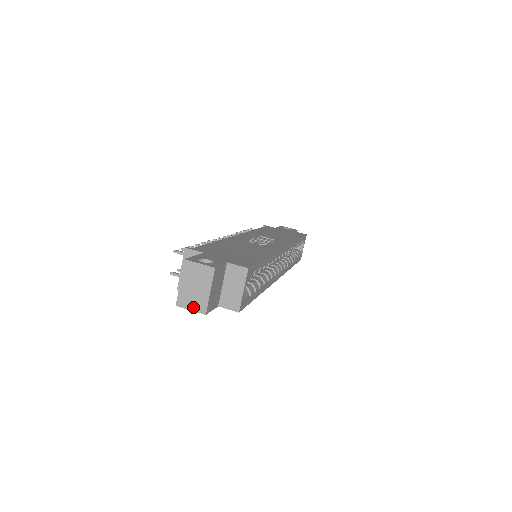
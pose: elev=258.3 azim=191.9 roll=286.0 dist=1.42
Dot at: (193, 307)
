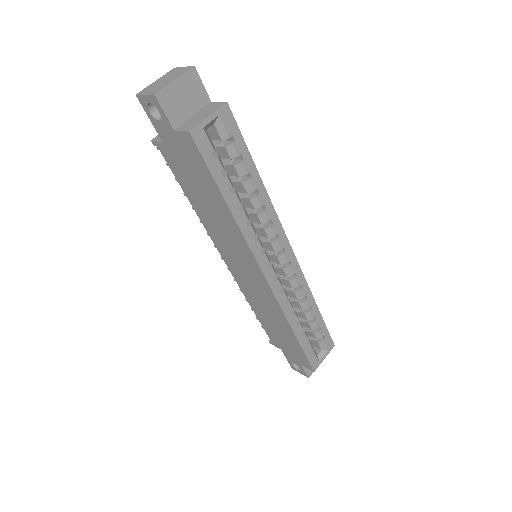
Dot at: (149, 92)
